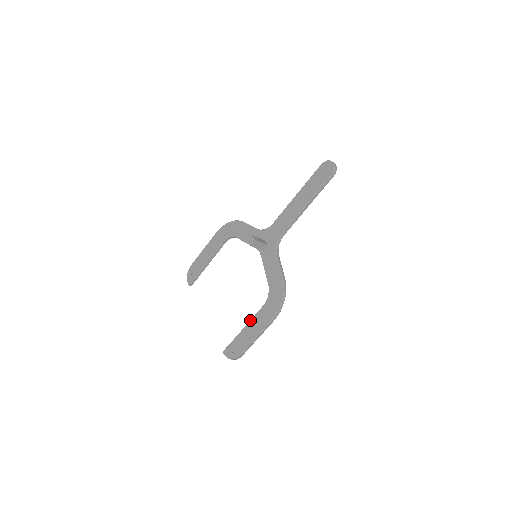
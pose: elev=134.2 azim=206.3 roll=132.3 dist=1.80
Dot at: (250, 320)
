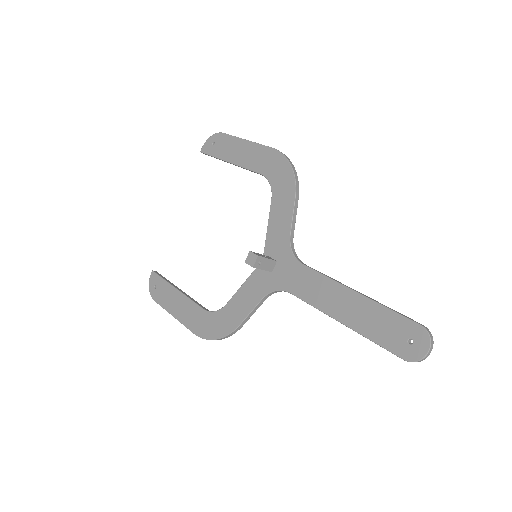
Dot at: (186, 296)
